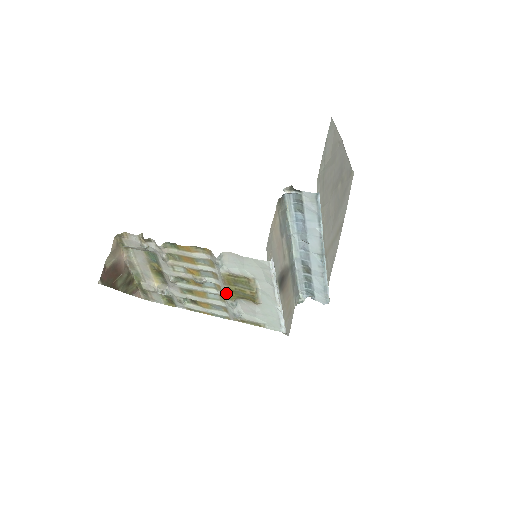
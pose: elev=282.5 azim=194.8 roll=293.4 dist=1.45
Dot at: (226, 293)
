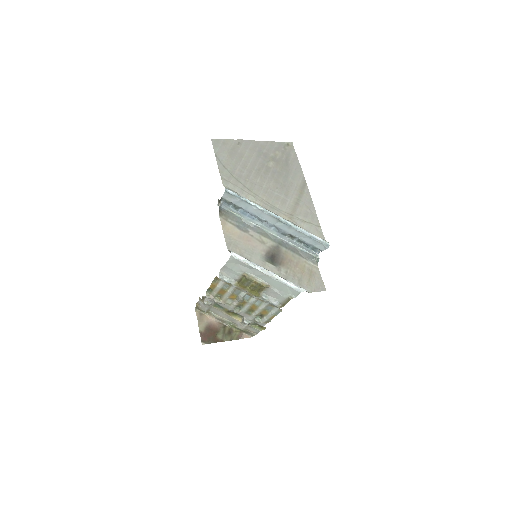
Dot at: occluded
